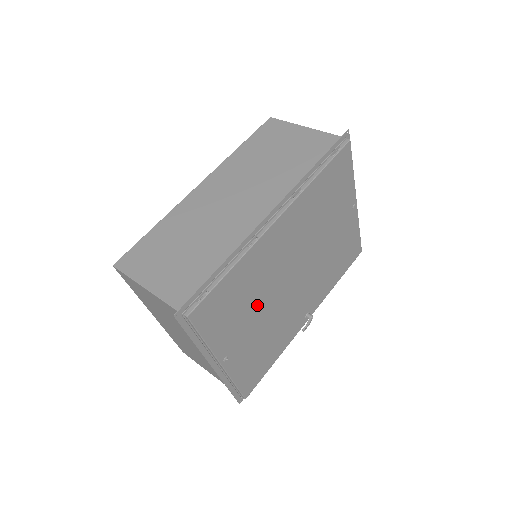
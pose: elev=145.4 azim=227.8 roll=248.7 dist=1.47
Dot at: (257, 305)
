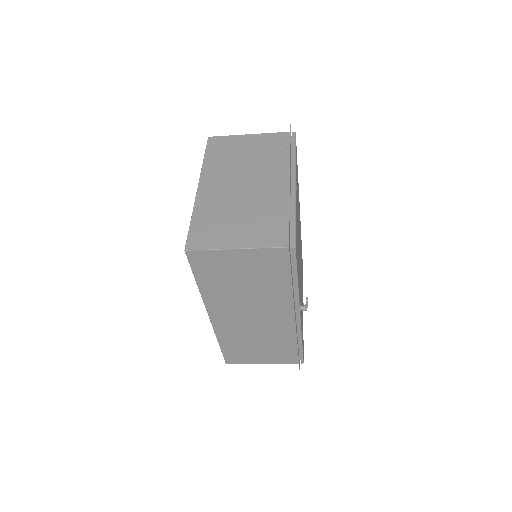
Dot at: occluded
